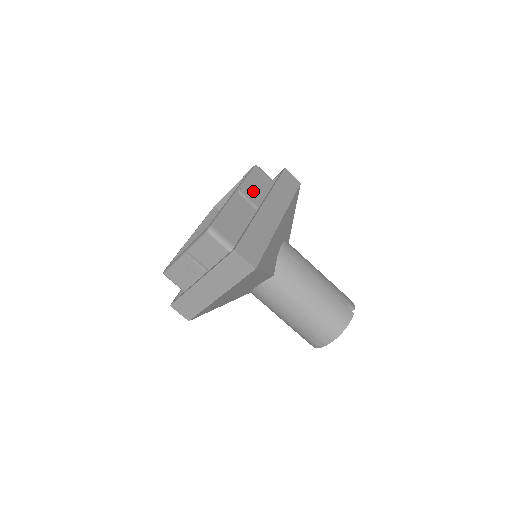
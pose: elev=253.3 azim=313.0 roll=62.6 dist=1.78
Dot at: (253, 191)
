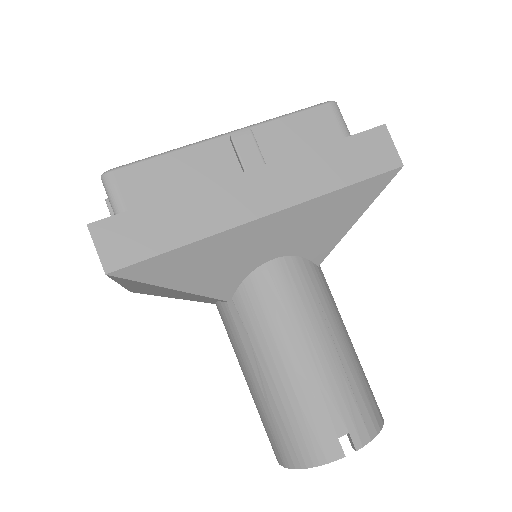
Dot at: (273, 144)
